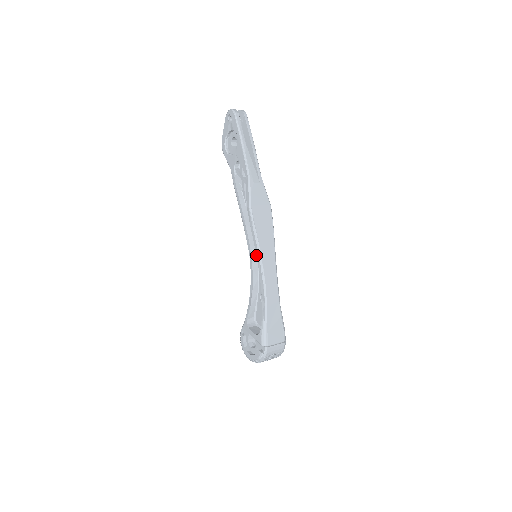
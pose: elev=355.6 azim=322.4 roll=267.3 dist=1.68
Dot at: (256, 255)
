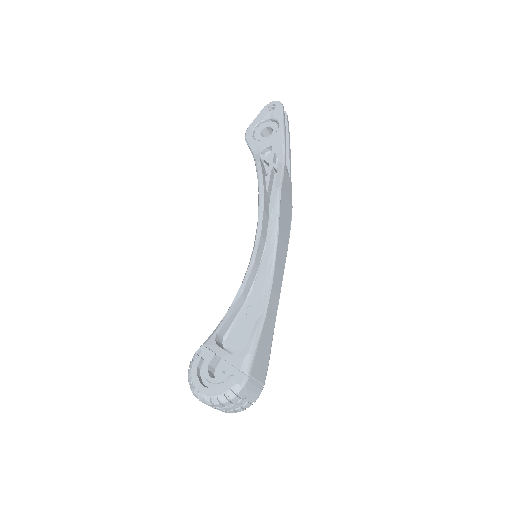
Dot at: (262, 251)
